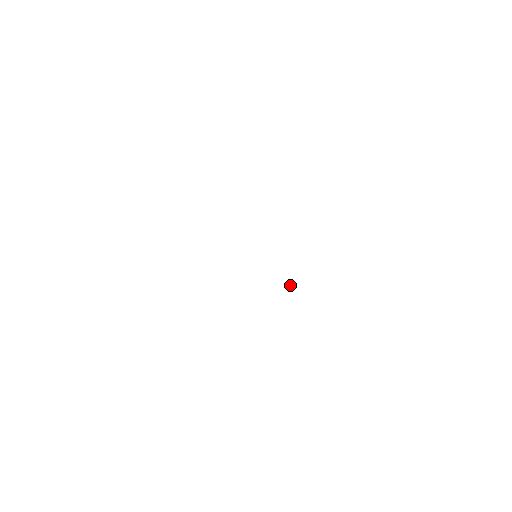
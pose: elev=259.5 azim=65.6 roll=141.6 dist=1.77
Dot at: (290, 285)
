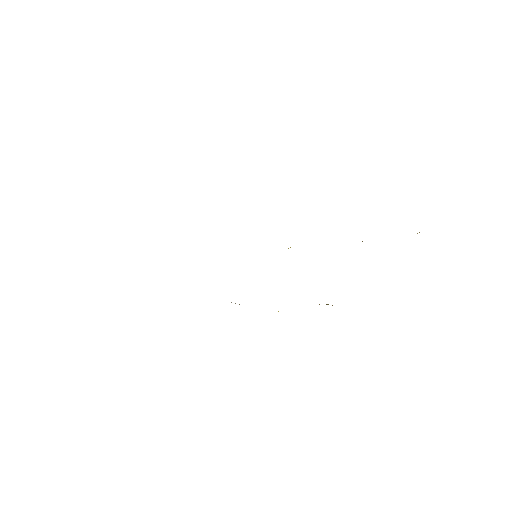
Dot at: occluded
